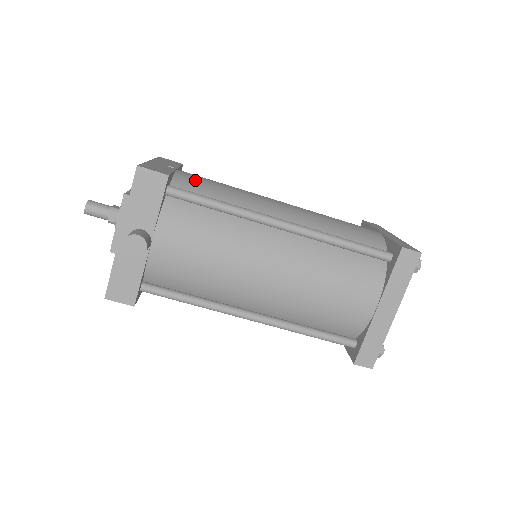
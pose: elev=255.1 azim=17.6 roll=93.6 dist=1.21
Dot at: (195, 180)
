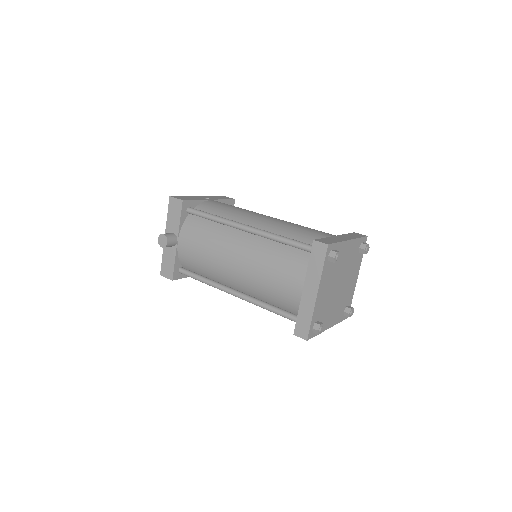
Dot at: (213, 205)
